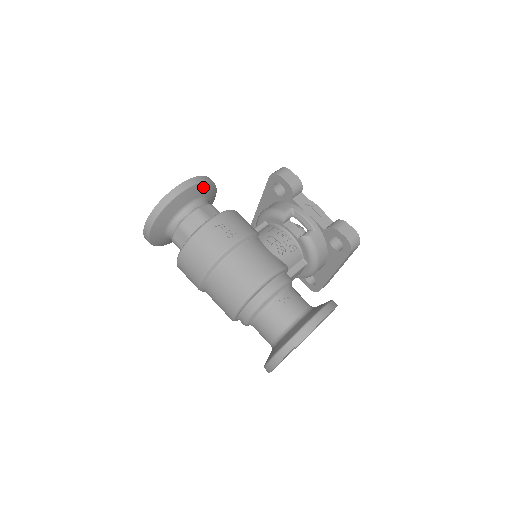
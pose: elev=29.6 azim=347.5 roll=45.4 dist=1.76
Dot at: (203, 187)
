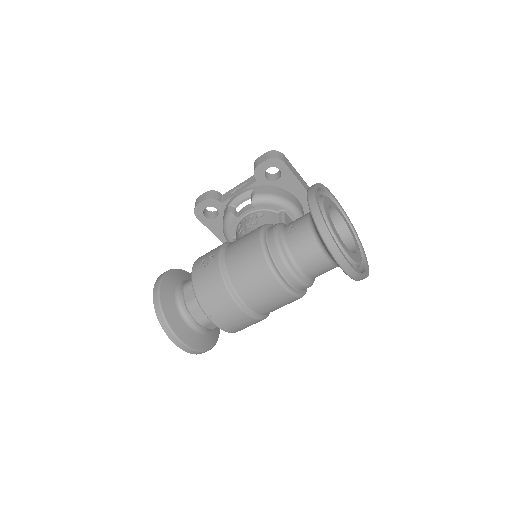
Dot at: (172, 275)
